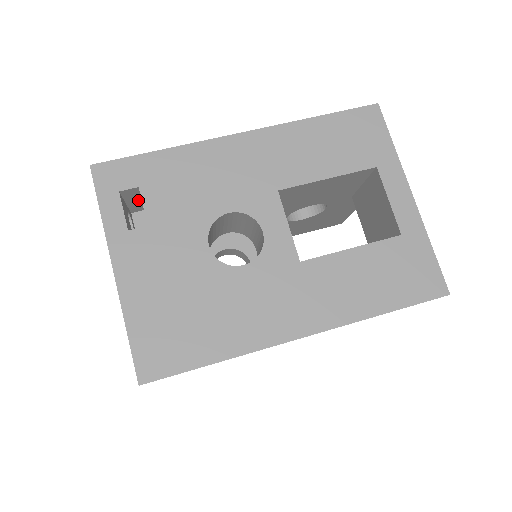
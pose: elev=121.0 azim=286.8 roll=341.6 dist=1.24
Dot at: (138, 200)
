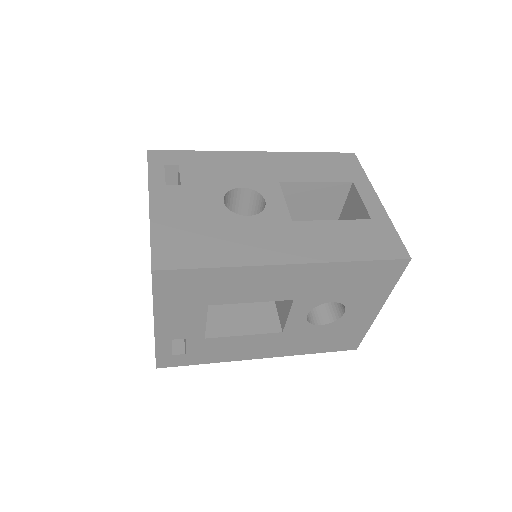
Dot at: (174, 184)
